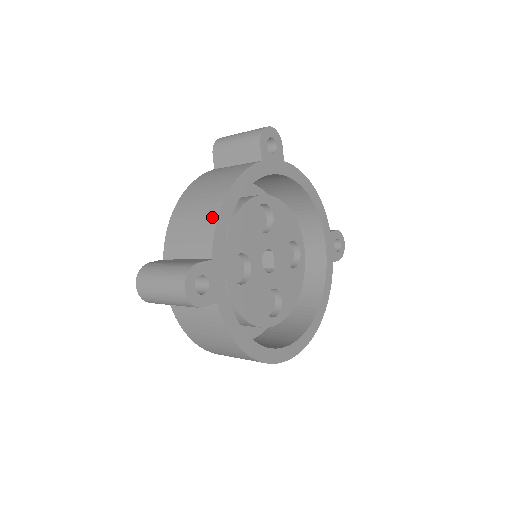
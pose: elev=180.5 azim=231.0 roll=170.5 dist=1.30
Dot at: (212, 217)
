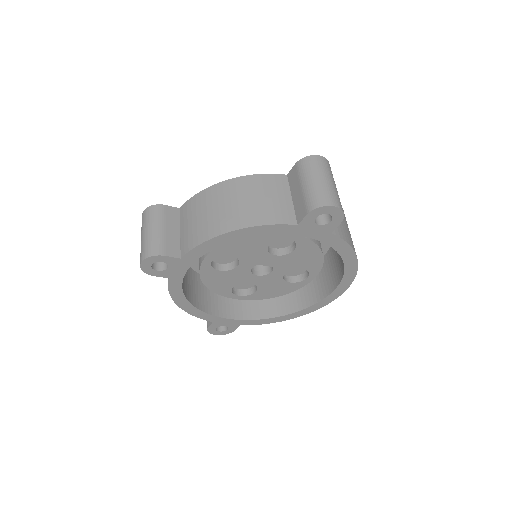
Dot at: occluded
